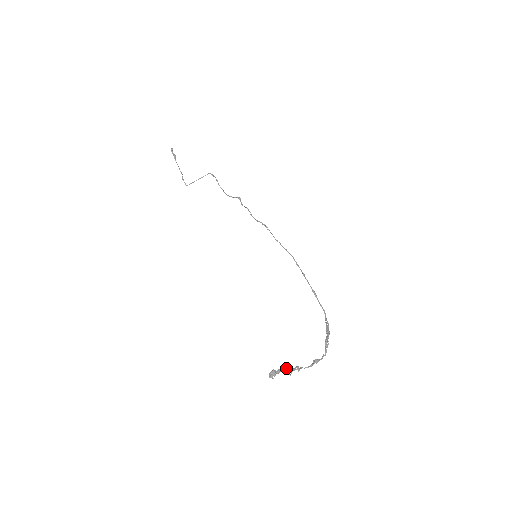
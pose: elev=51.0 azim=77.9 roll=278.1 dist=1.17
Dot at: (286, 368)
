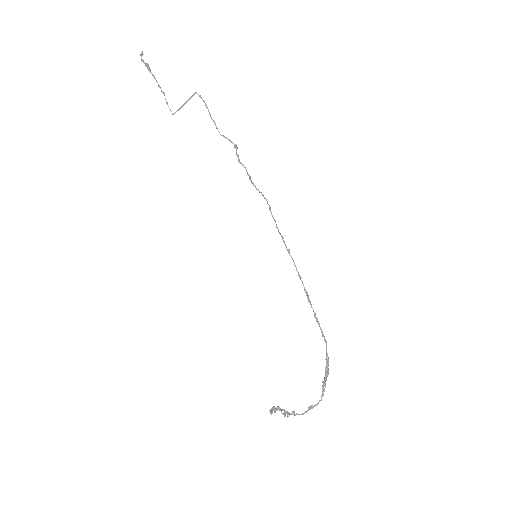
Dot at: (284, 409)
